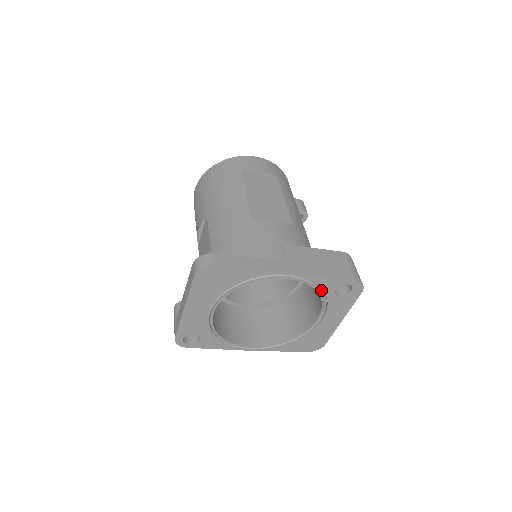
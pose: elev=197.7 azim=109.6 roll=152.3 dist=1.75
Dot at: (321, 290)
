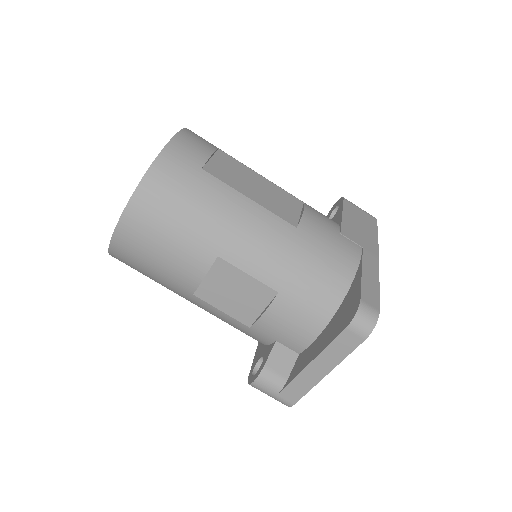
Dot at: occluded
